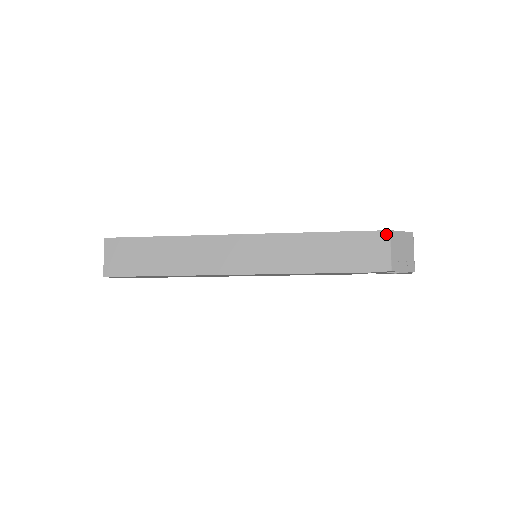
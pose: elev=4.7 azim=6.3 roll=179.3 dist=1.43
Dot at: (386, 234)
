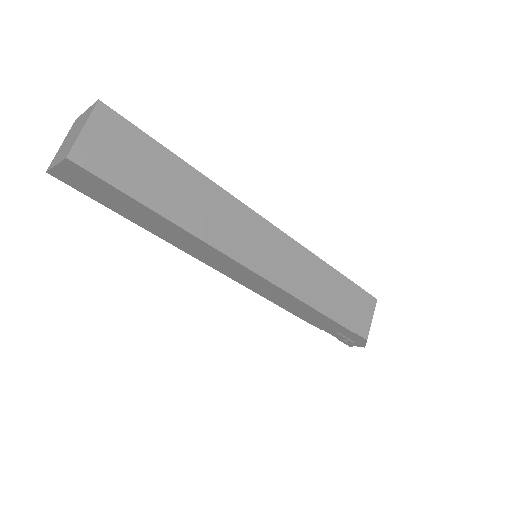
Dot at: (374, 301)
